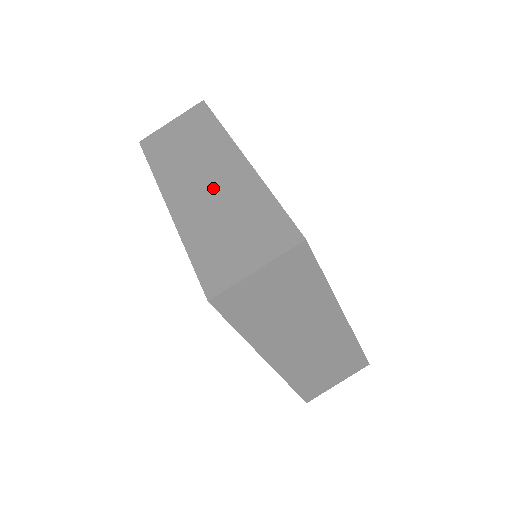
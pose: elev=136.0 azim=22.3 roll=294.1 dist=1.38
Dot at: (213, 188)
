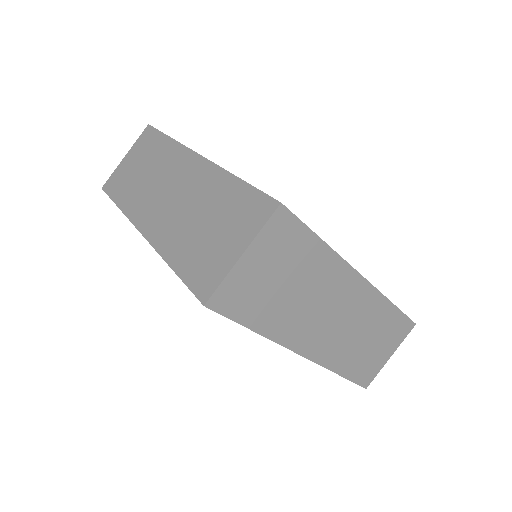
Dot at: (179, 197)
